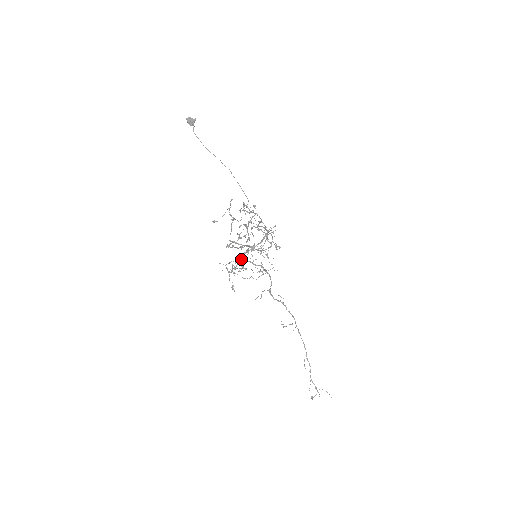
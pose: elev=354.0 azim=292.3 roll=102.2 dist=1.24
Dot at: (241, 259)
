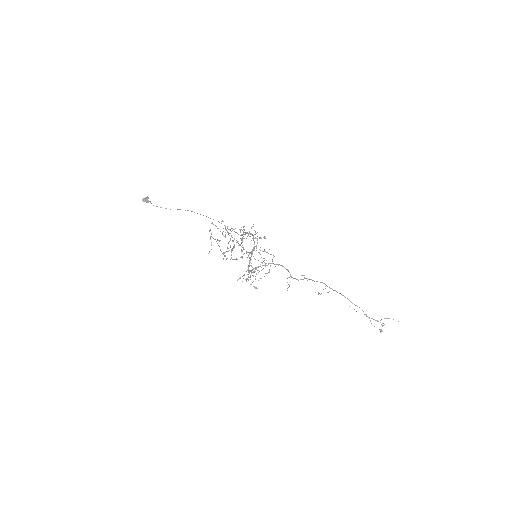
Dot at: (253, 268)
